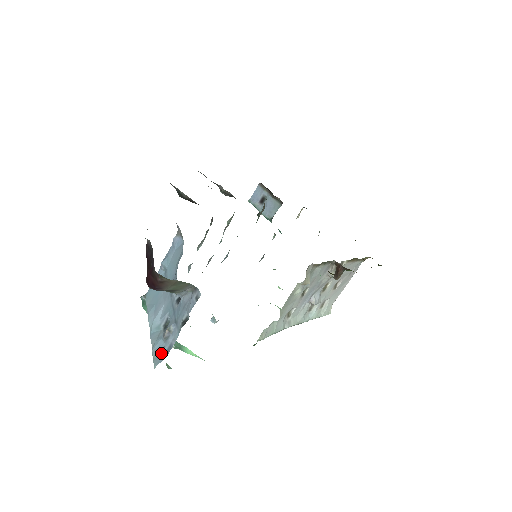
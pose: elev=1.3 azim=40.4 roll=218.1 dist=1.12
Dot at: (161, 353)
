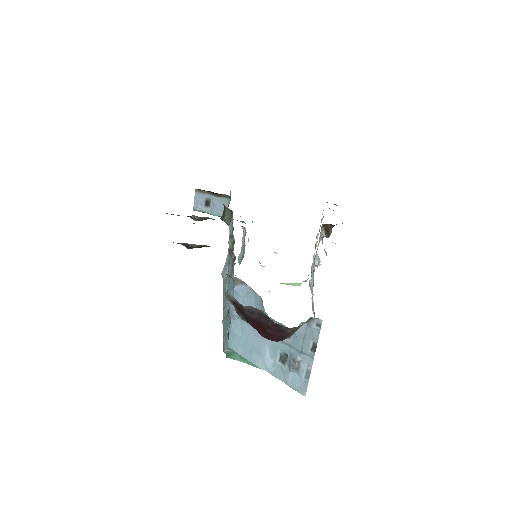
Dot at: (300, 382)
